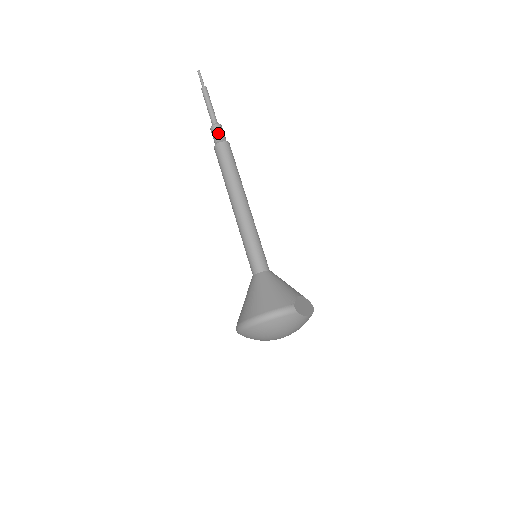
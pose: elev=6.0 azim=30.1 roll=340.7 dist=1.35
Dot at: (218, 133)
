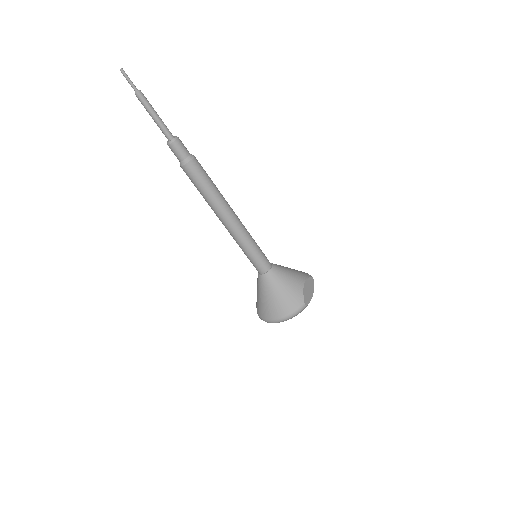
Dot at: (179, 152)
